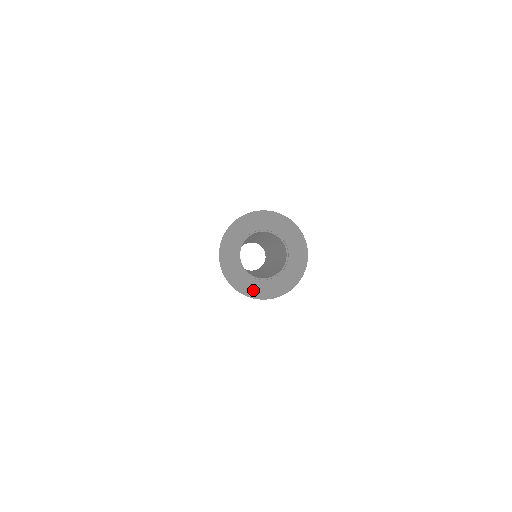
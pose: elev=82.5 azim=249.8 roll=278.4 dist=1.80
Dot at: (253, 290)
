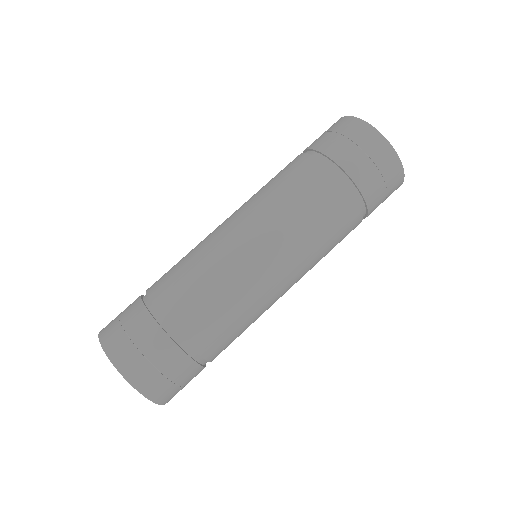
Dot at: occluded
